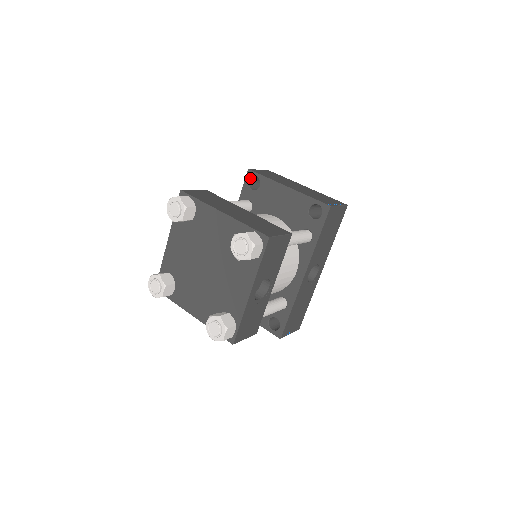
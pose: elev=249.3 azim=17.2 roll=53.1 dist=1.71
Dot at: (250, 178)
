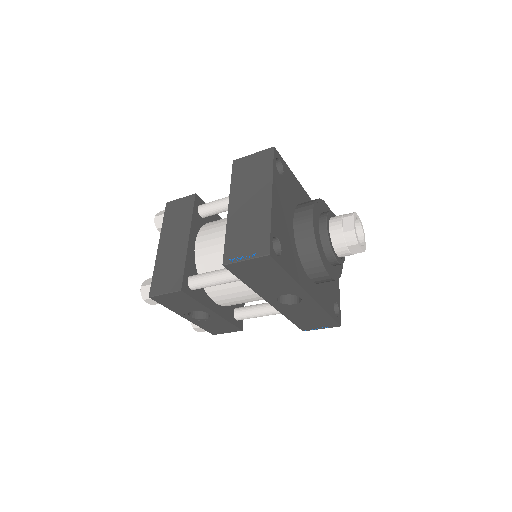
Dot at: occluded
